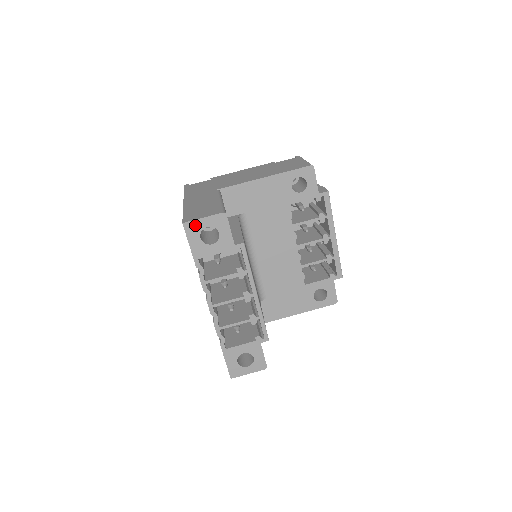
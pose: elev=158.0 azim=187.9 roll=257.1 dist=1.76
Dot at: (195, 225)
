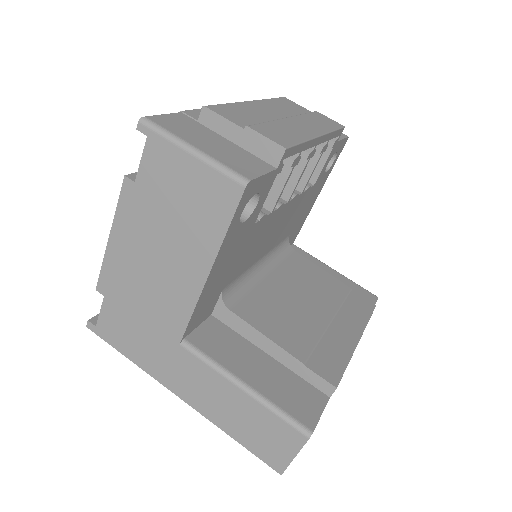
Dot at: occluded
